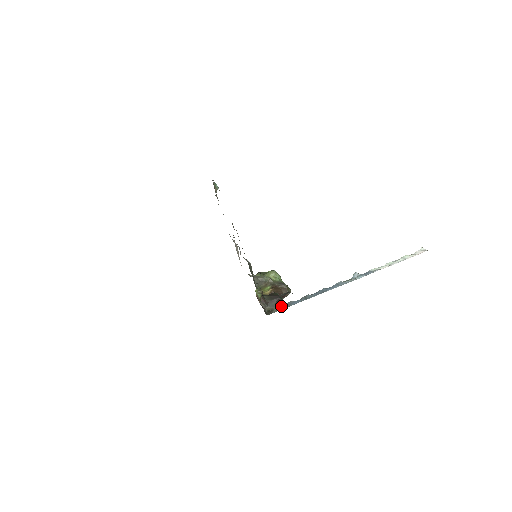
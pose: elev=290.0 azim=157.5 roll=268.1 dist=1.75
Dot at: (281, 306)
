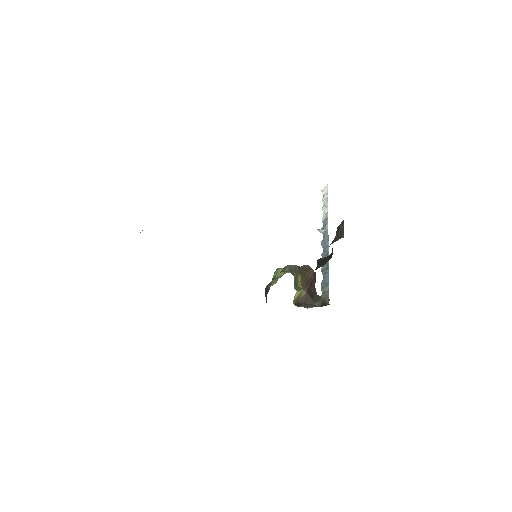
Dot at: (322, 293)
